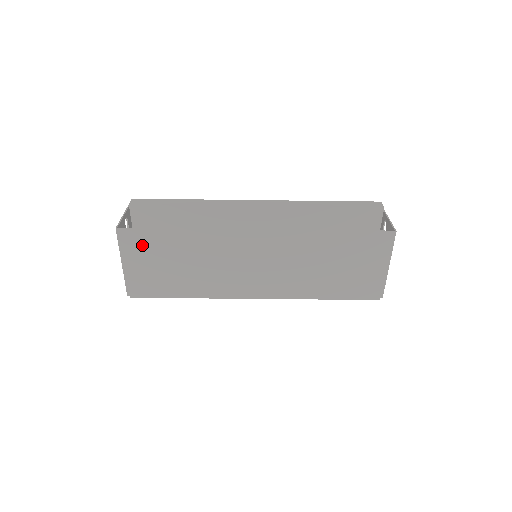
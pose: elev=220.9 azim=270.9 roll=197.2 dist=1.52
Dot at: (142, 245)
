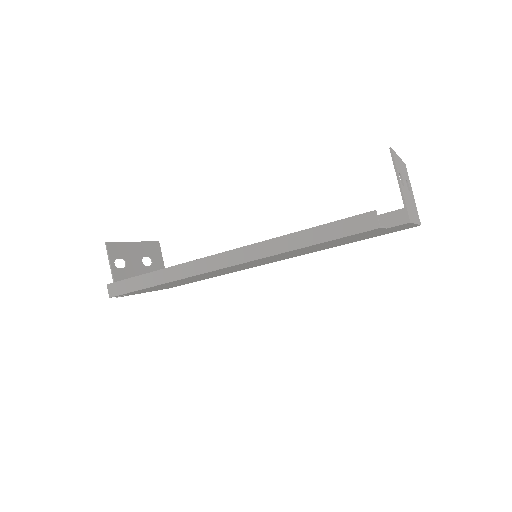
Dot at: occluded
